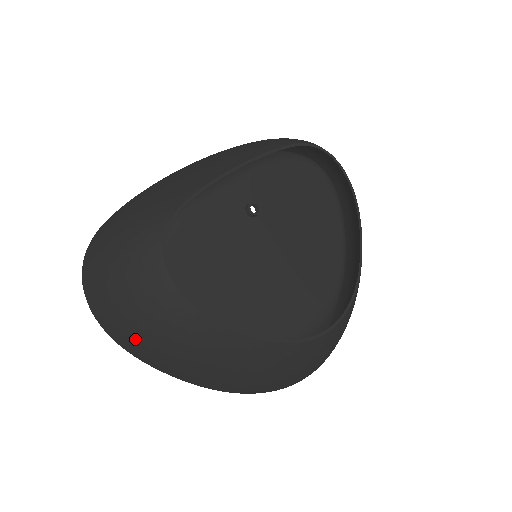
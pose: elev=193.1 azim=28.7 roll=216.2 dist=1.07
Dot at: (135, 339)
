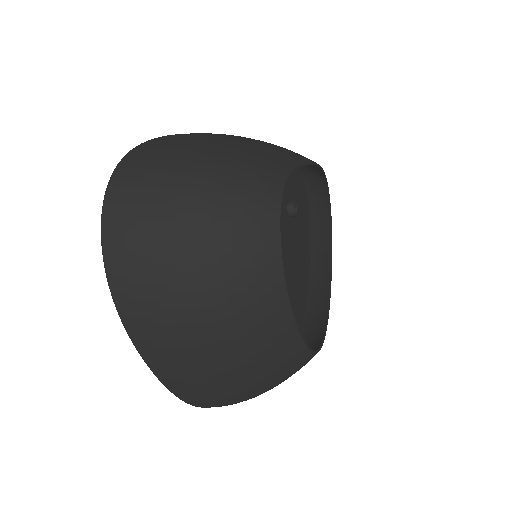
Dot at: (176, 307)
